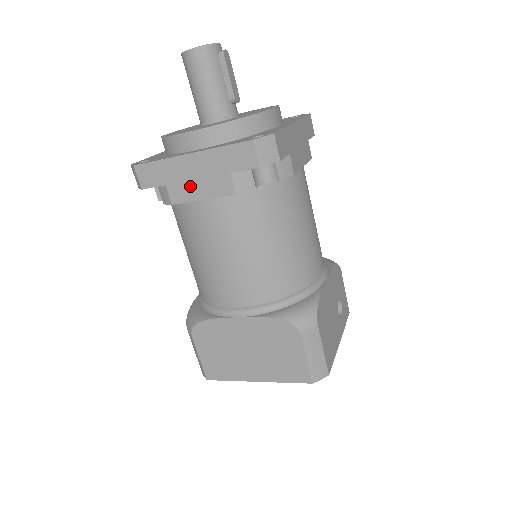
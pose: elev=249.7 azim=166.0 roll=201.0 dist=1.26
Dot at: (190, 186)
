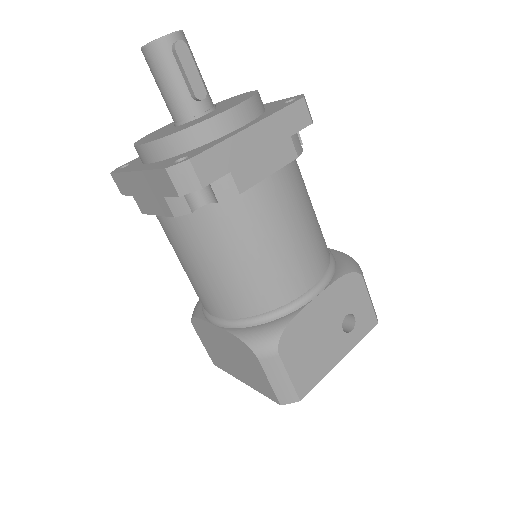
Dot at: (145, 201)
